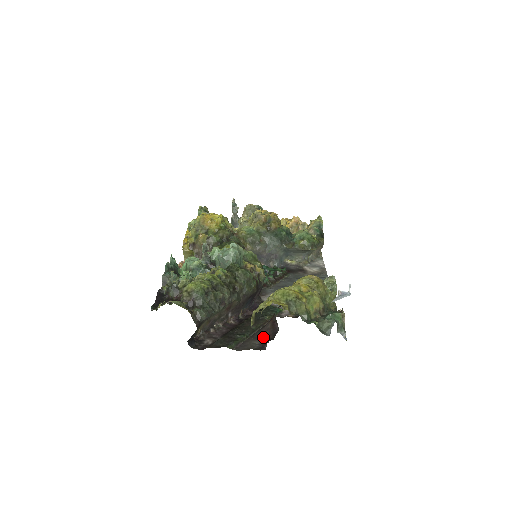
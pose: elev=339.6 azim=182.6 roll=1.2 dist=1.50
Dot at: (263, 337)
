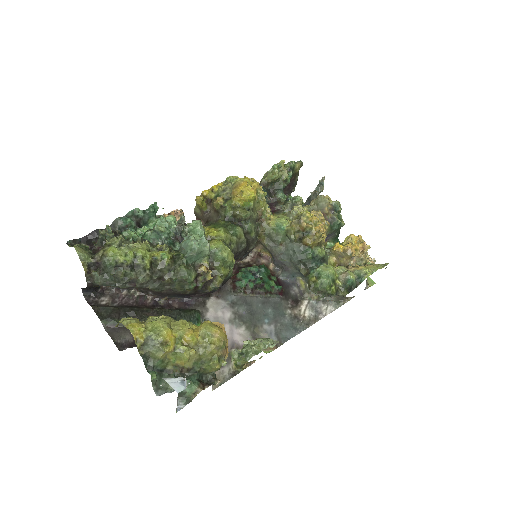
Dot at: occluded
